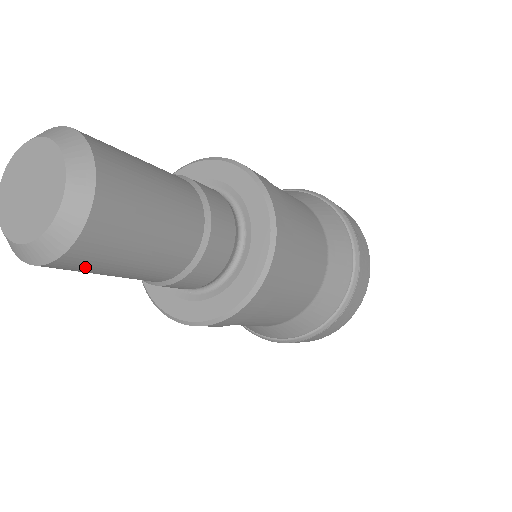
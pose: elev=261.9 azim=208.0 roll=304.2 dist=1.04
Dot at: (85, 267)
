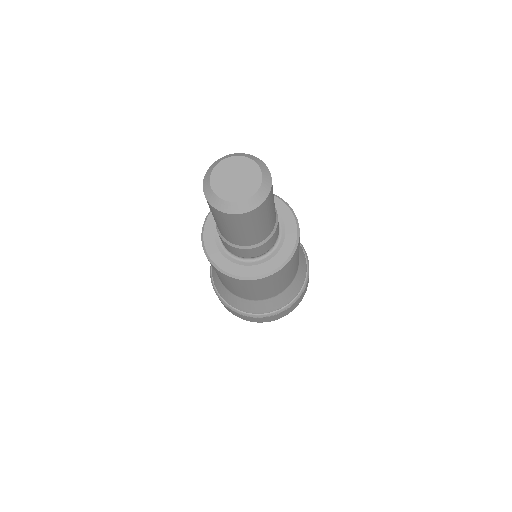
Dot at: (226, 220)
